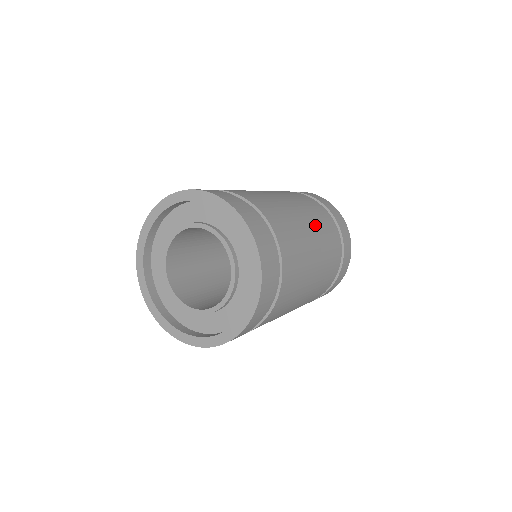
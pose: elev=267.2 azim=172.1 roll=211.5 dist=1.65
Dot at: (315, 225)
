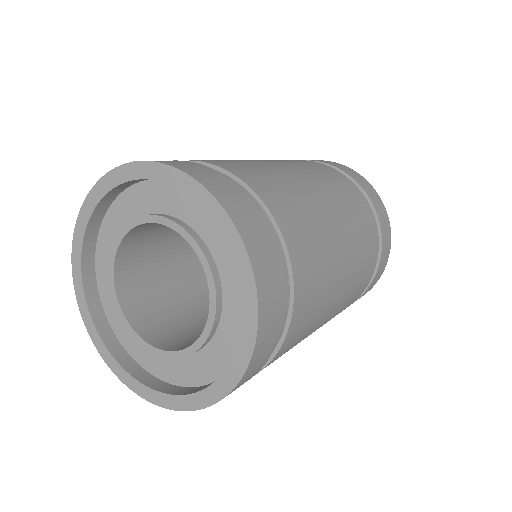
Dot at: (345, 299)
